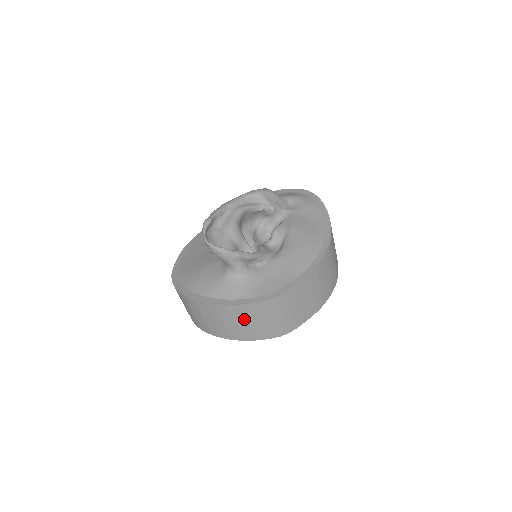
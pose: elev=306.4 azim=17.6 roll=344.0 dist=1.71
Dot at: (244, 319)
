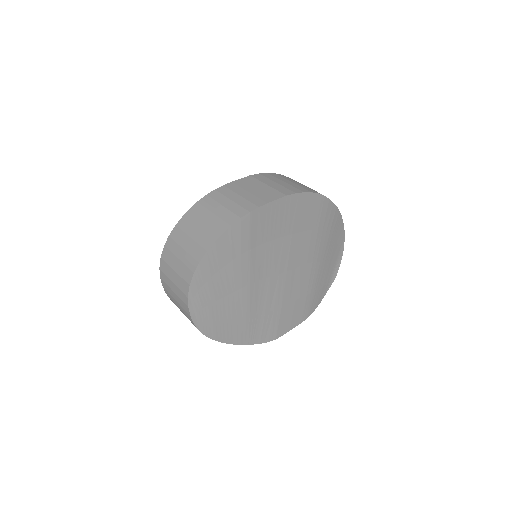
Dot at: (195, 225)
